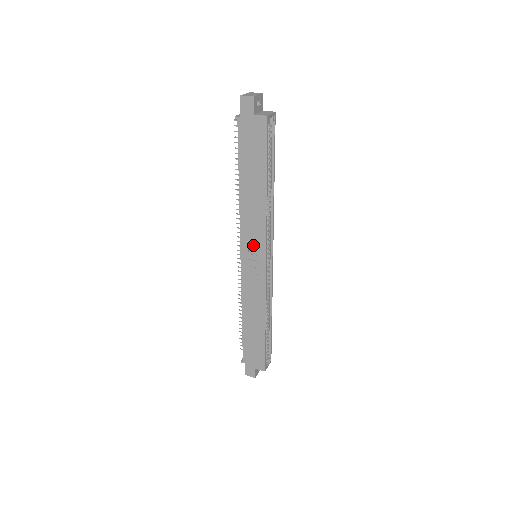
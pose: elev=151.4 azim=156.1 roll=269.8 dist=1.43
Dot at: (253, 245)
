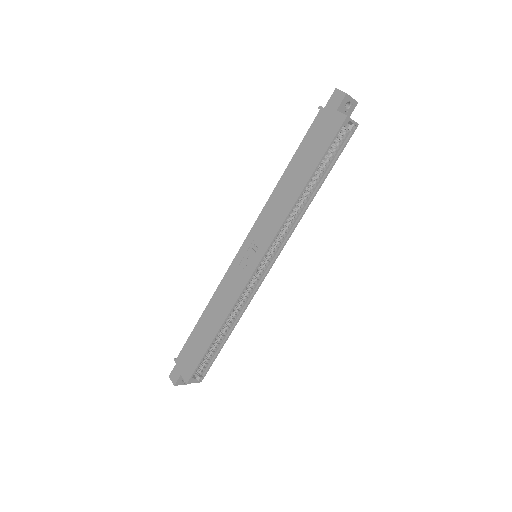
Dot at: (259, 239)
